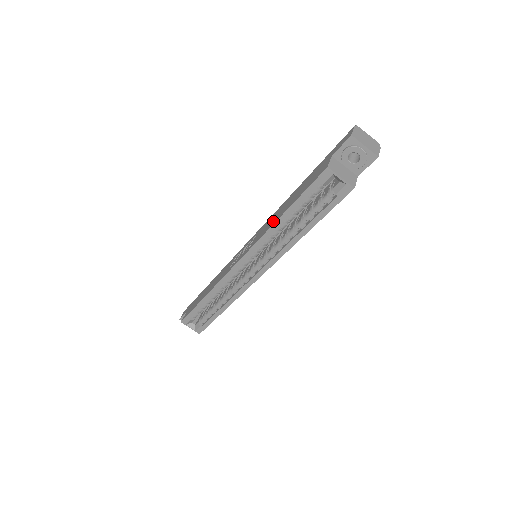
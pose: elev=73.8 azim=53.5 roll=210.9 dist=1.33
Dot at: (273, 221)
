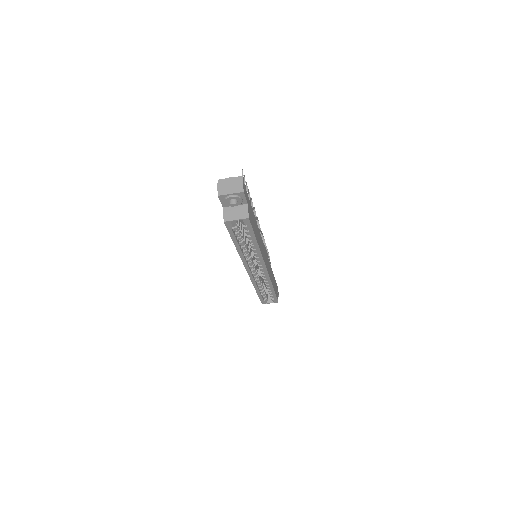
Dot at: occluded
